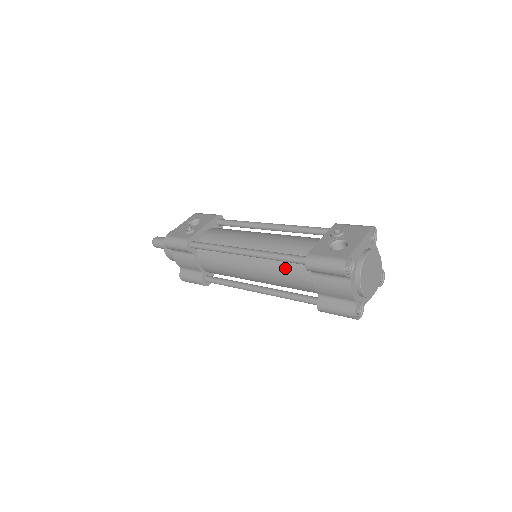
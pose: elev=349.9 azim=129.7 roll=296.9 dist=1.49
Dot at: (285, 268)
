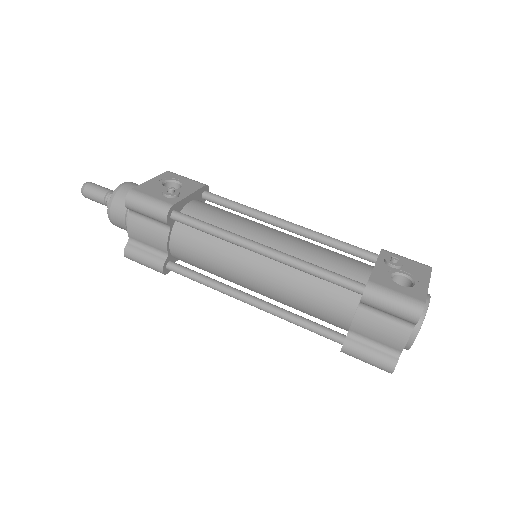
Dot at: (317, 287)
